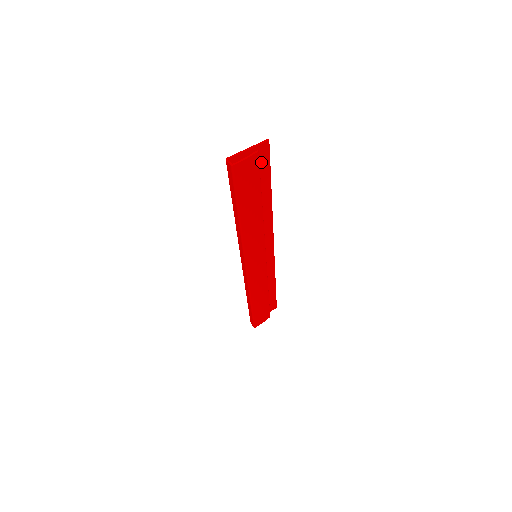
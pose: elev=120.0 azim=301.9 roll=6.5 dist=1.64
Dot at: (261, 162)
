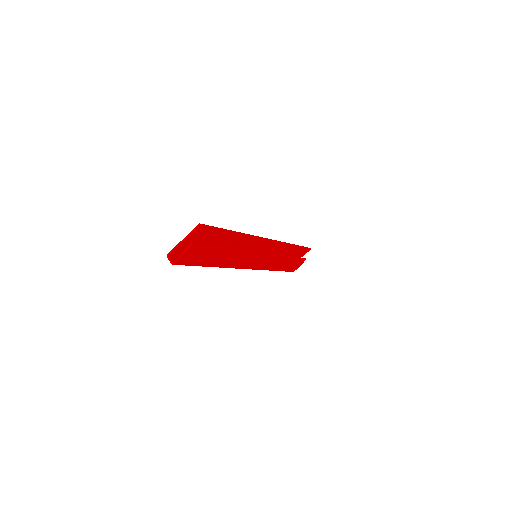
Dot at: (206, 234)
